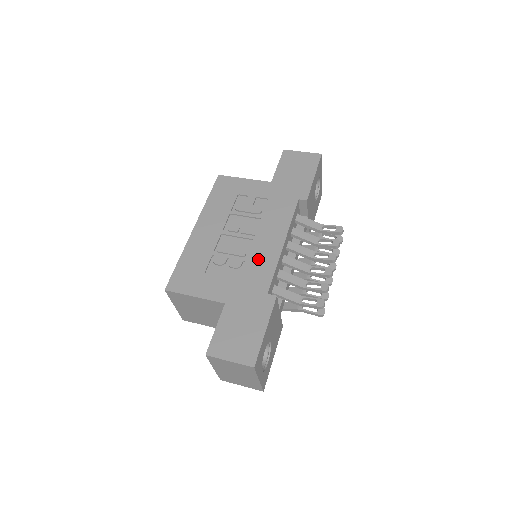
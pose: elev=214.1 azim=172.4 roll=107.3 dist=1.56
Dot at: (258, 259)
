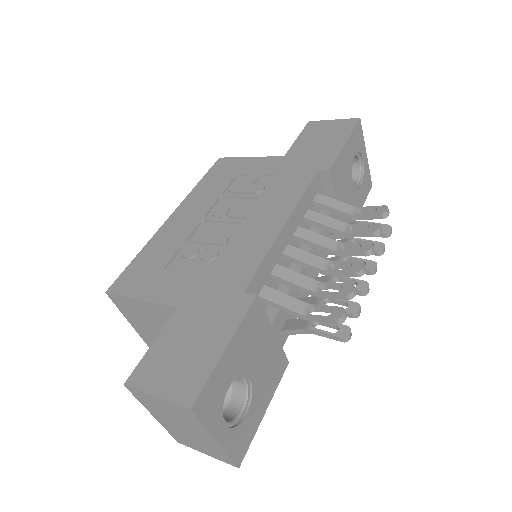
Dot at: (242, 246)
